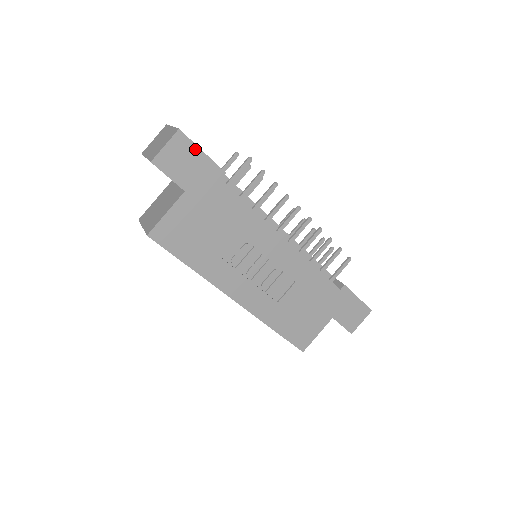
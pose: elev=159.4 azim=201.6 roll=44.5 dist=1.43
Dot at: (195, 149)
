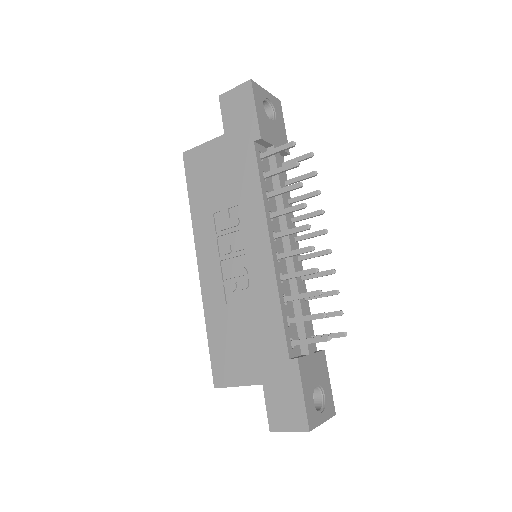
Dot at: (252, 103)
